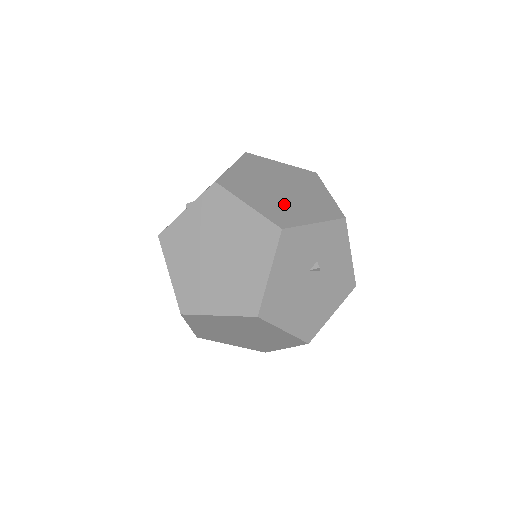
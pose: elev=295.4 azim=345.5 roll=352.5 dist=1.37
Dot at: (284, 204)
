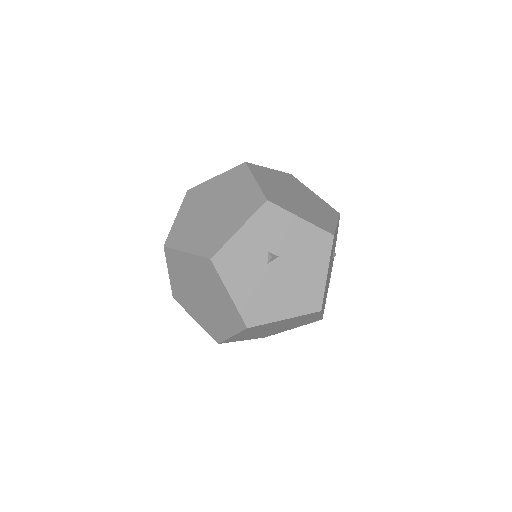
Dot at: (214, 228)
